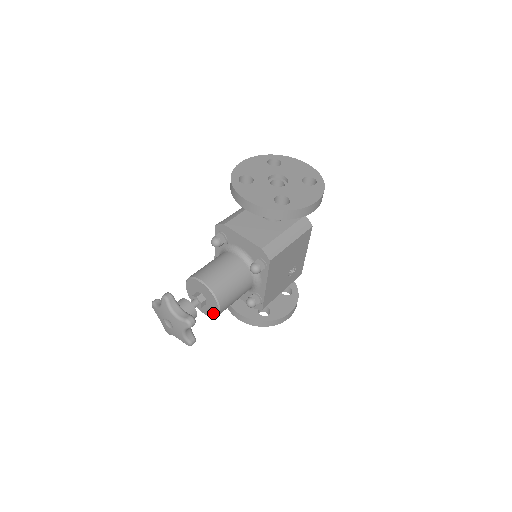
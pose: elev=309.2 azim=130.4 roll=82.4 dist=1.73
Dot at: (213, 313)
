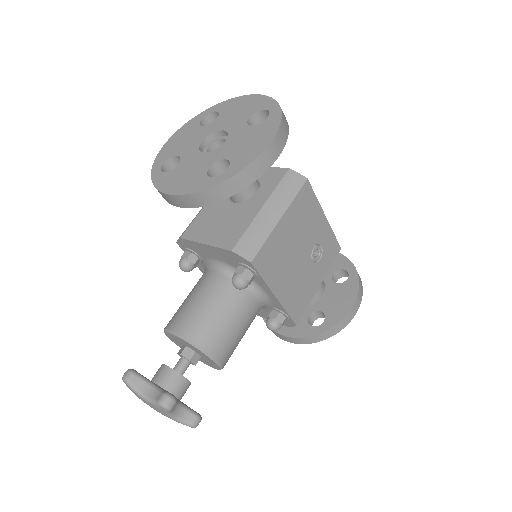
Dot at: (215, 366)
